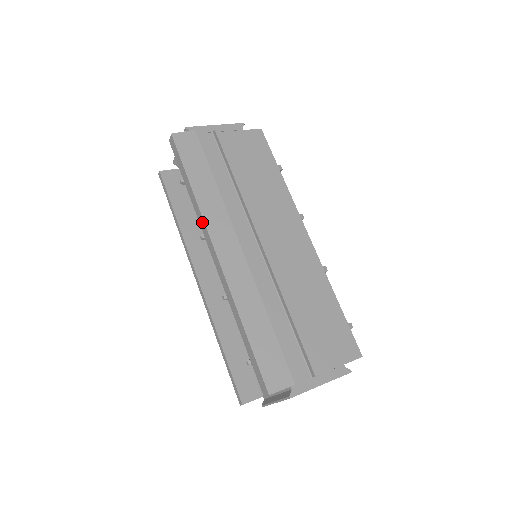
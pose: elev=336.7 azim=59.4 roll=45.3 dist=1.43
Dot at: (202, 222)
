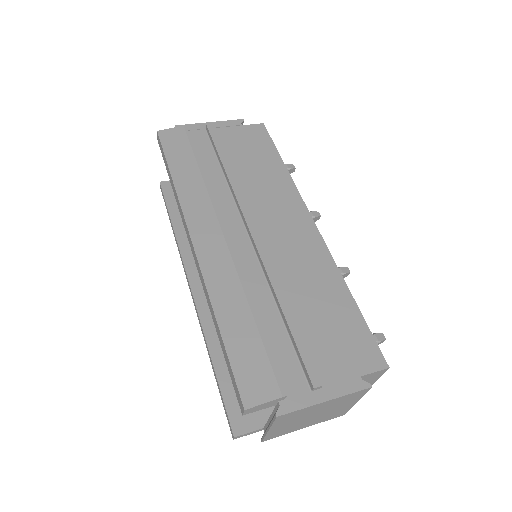
Dot at: (181, 213)
